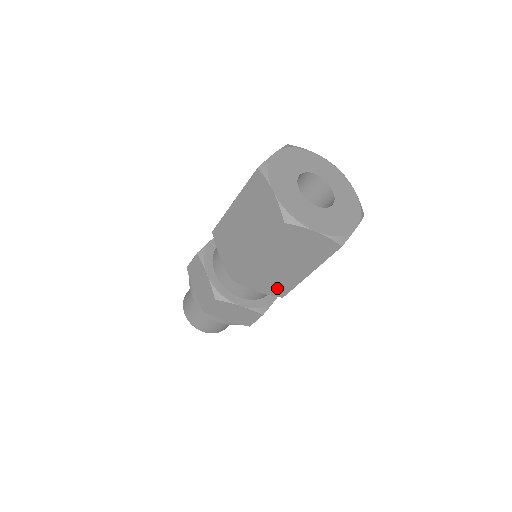
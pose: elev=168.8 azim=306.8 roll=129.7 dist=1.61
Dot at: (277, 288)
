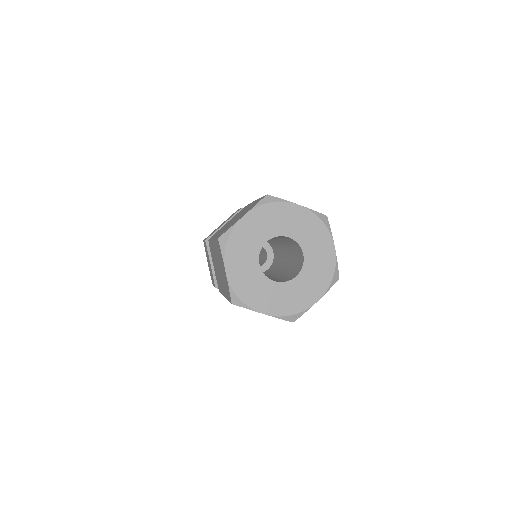
Dot at: occluded
